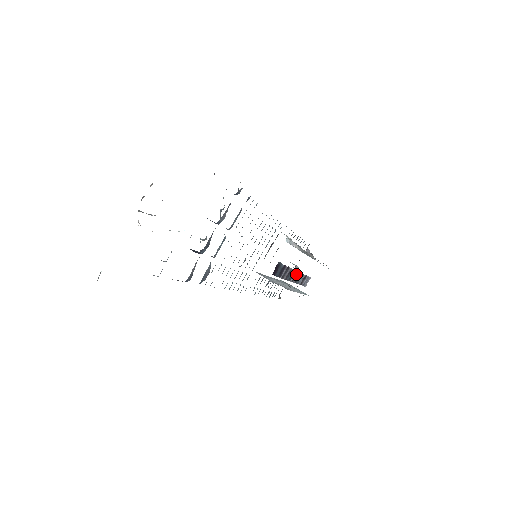
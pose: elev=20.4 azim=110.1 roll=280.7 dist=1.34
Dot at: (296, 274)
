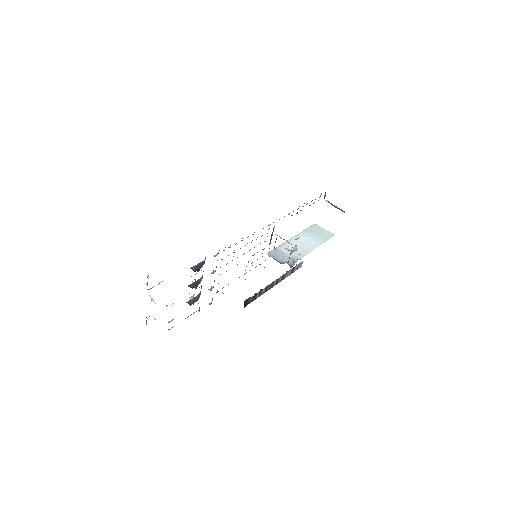
Dot at: (278, 279)
